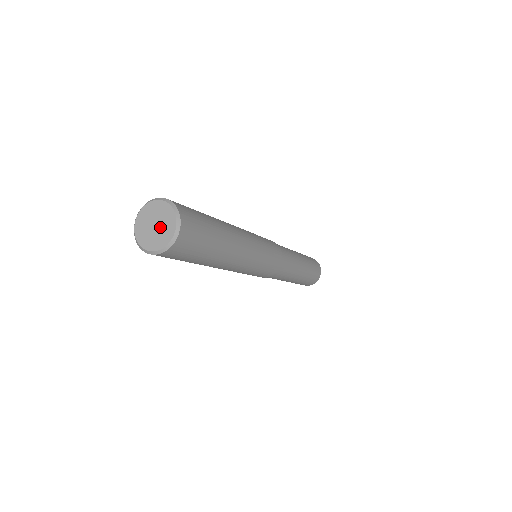
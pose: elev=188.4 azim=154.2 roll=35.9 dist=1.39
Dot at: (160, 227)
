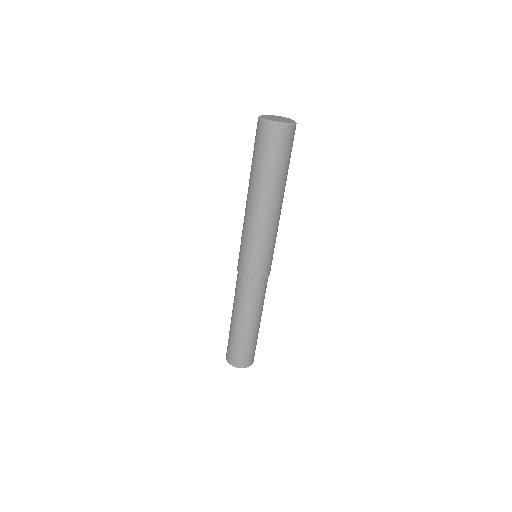
Dot at: (279, 119)
